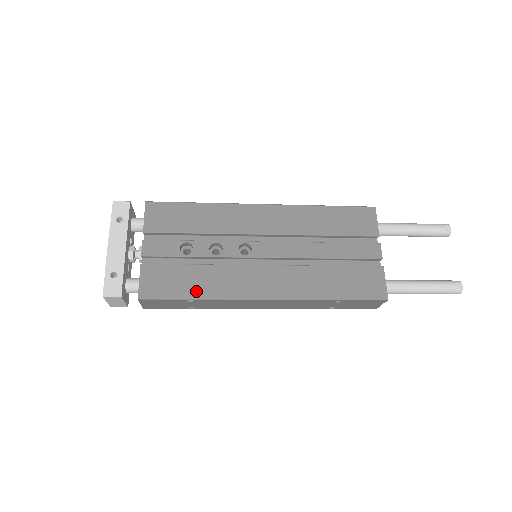
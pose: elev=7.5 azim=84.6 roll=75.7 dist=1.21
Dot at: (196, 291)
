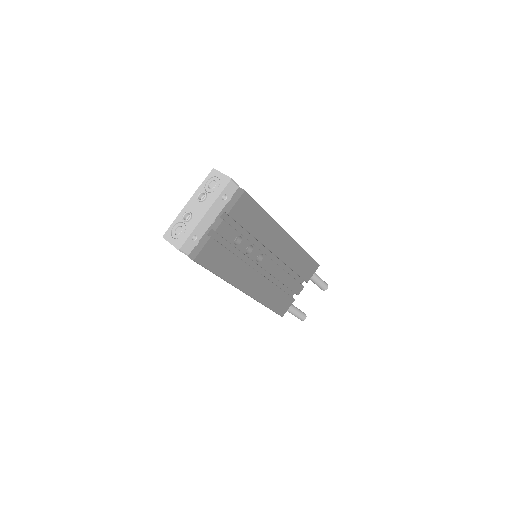
Dot at: (222, 272)
